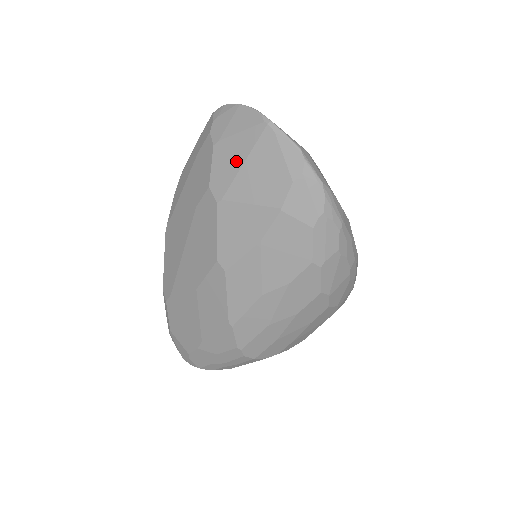
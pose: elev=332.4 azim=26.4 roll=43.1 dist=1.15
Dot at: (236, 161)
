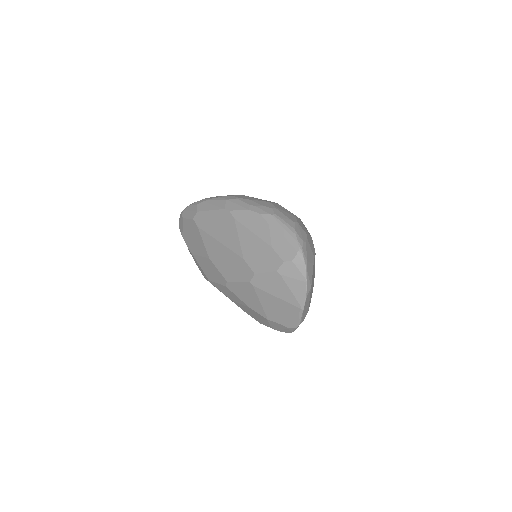
Dot at: (275, 291)
